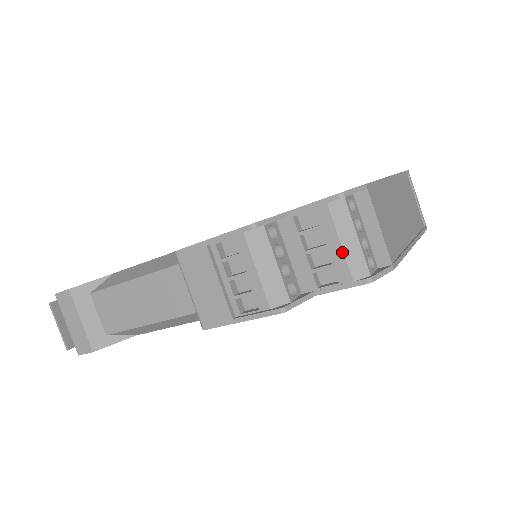
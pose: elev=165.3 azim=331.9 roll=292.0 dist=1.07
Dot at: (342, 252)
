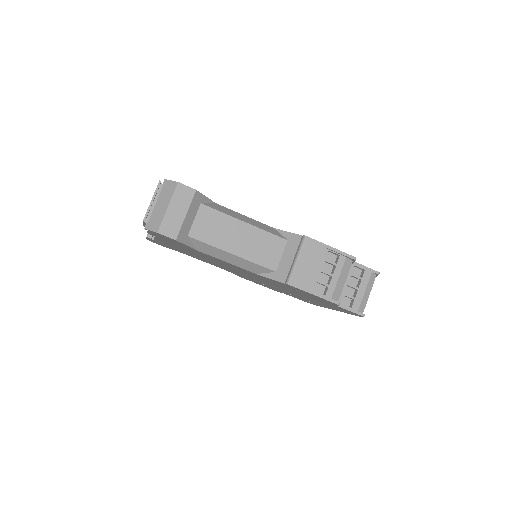
Dot at: (363, 296)
